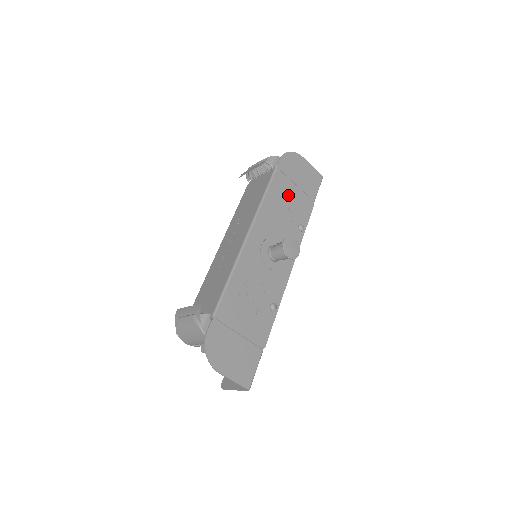
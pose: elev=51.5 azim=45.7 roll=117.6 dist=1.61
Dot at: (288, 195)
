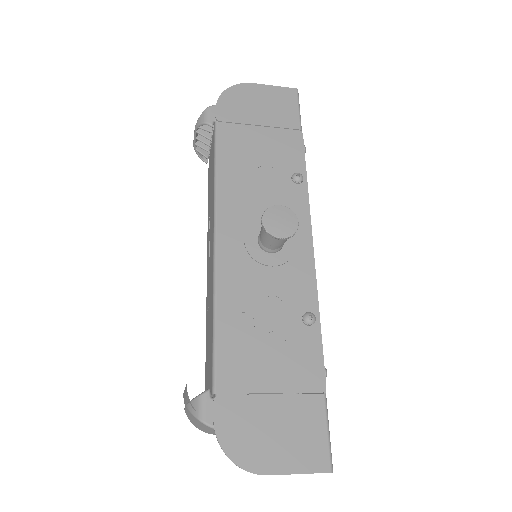
Dot at: (253, 147)
